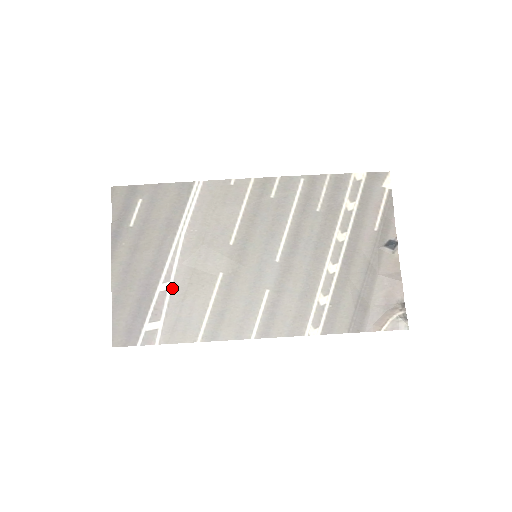
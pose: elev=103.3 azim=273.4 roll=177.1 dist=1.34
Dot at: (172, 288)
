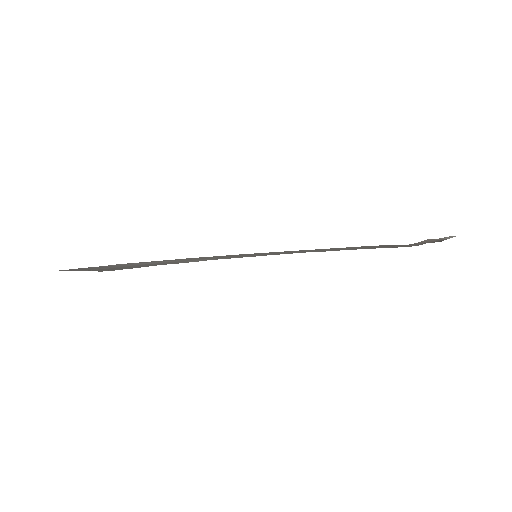
Dot at: occluded
